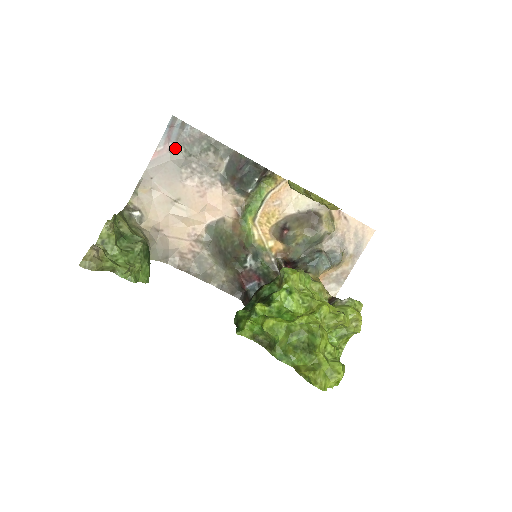
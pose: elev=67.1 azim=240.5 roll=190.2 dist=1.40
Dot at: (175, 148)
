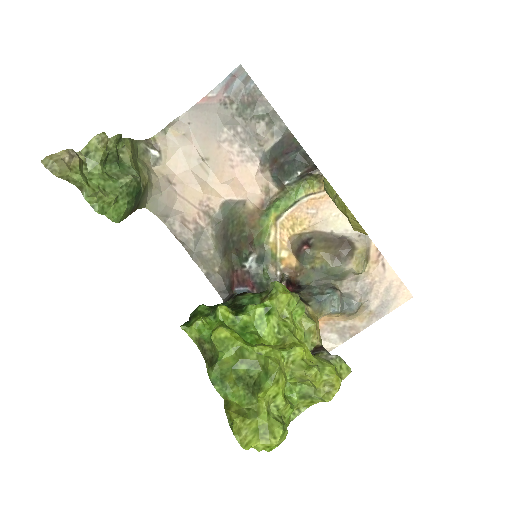
Dot at: (228, 101)
